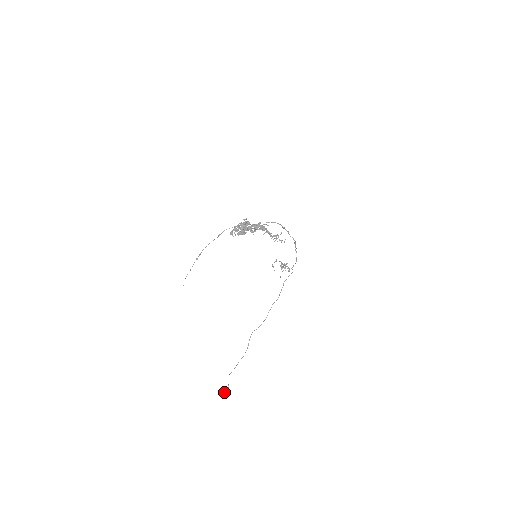
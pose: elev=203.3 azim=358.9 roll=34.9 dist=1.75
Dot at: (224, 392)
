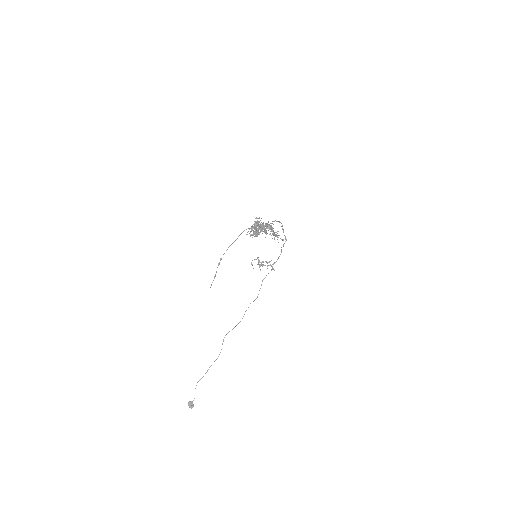
Dot at: (189, 401)
